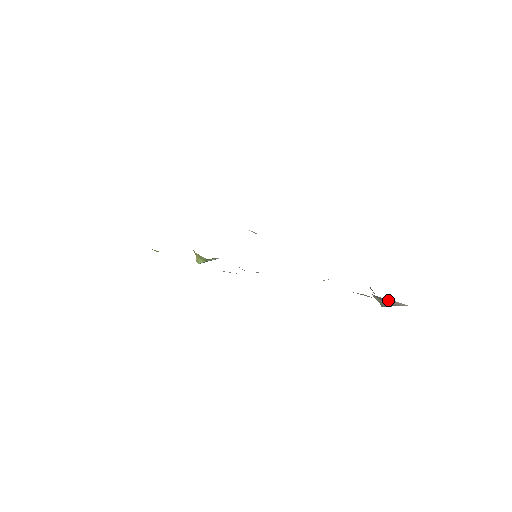
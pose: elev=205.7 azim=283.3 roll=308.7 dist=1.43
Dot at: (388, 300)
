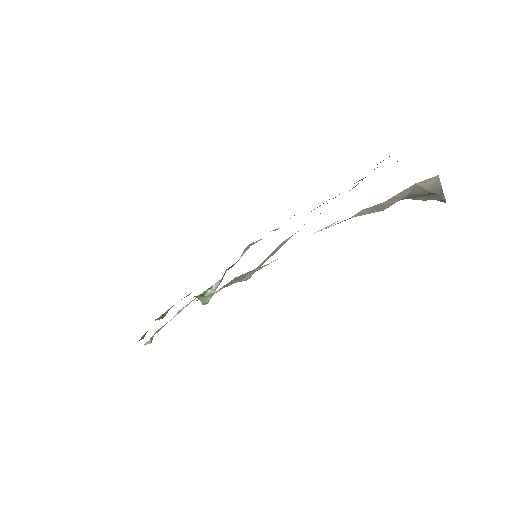
Dot at: (414, 191)
